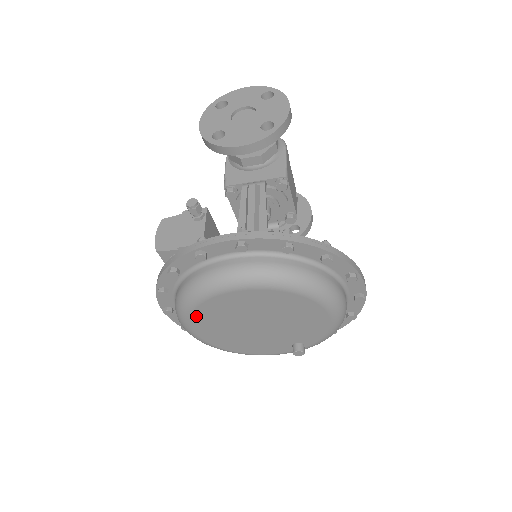
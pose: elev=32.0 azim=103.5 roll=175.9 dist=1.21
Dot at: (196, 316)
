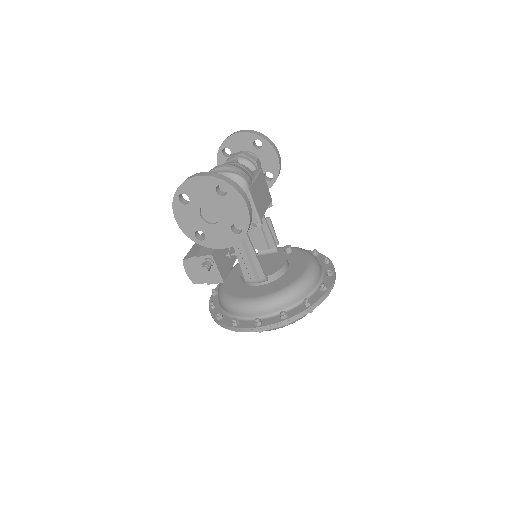
Dot at: occluded
